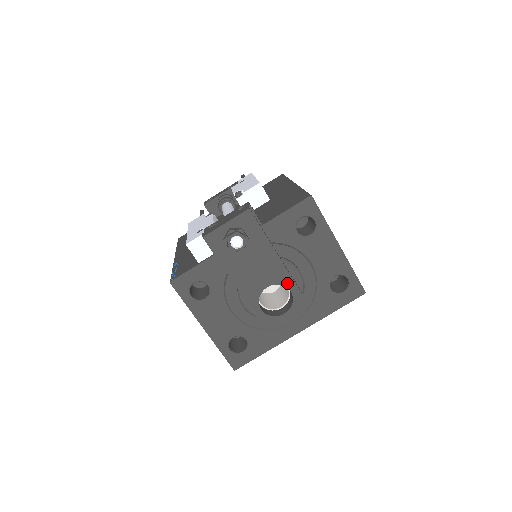
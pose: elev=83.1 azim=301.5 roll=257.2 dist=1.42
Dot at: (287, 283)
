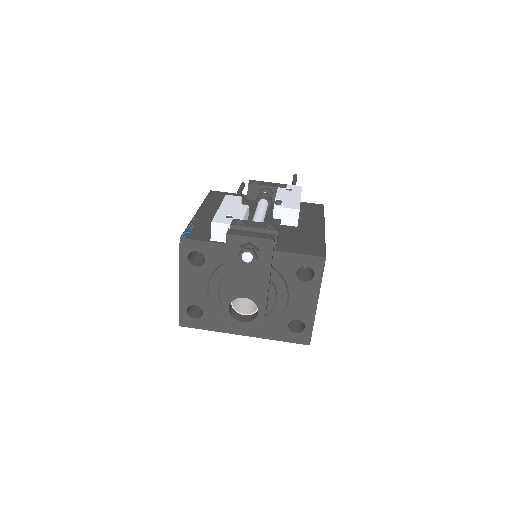
Dot at: (260, 305)
